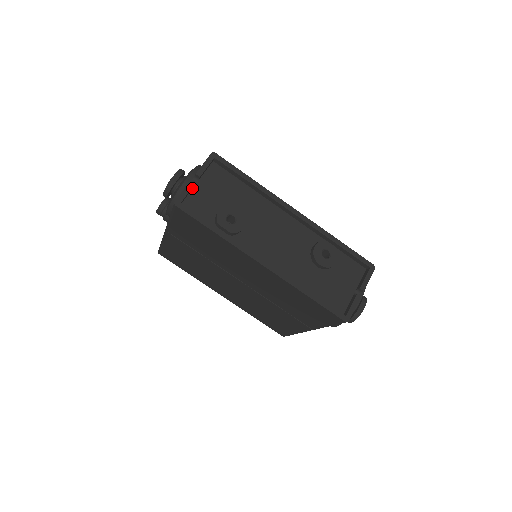
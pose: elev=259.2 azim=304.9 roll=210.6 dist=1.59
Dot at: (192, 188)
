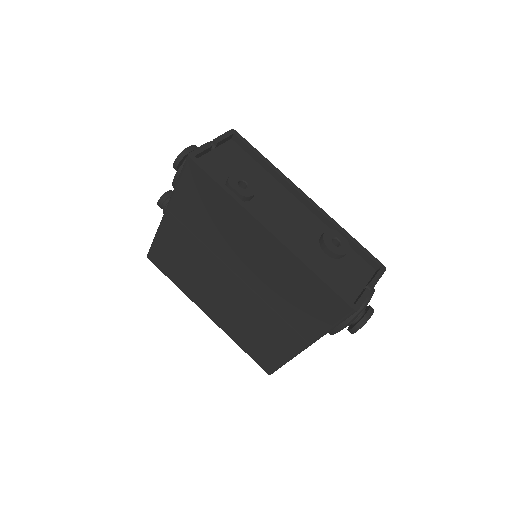
Dot at: (207, 152)
